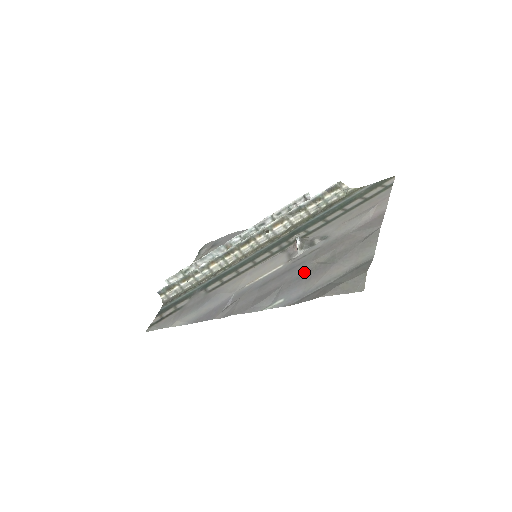
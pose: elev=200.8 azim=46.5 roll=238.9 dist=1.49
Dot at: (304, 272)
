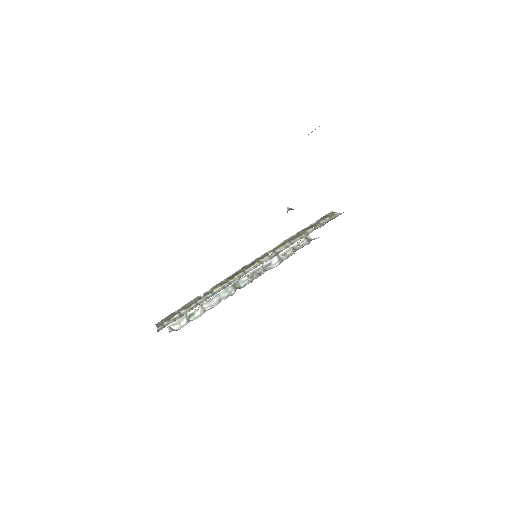
Dot at: occluded
